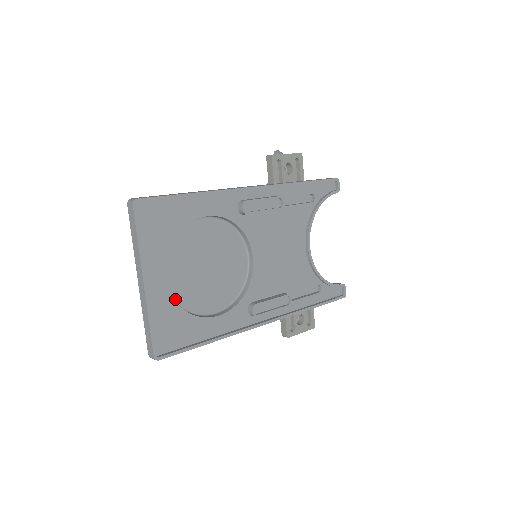
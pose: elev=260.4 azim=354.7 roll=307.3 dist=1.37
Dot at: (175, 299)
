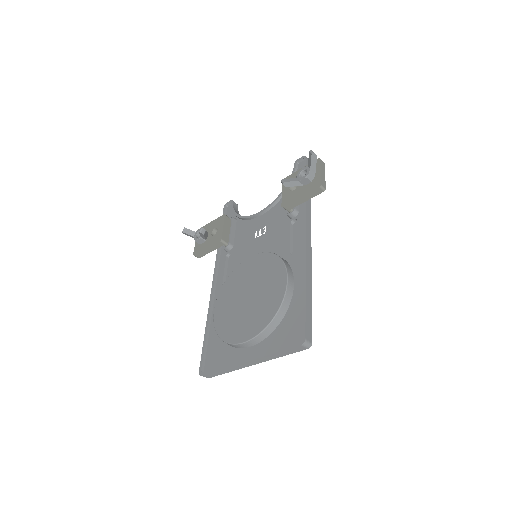
Dot at: occluded
